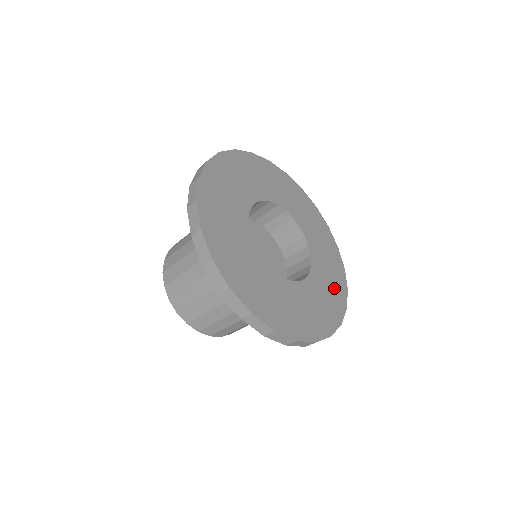
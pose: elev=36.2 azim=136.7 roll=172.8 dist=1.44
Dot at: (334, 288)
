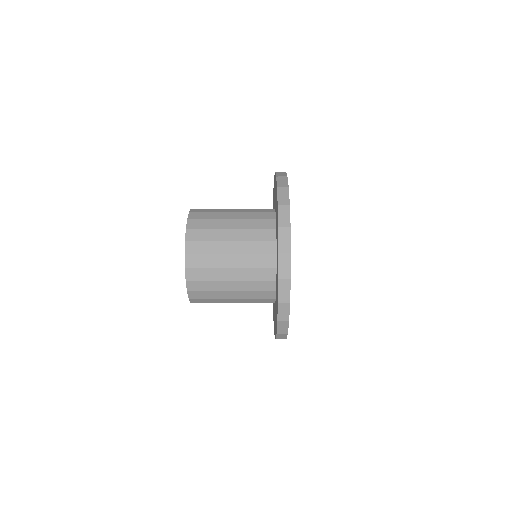
Dot at: occluded
